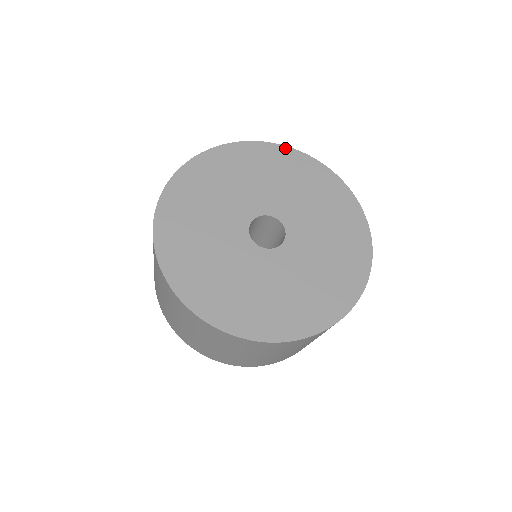
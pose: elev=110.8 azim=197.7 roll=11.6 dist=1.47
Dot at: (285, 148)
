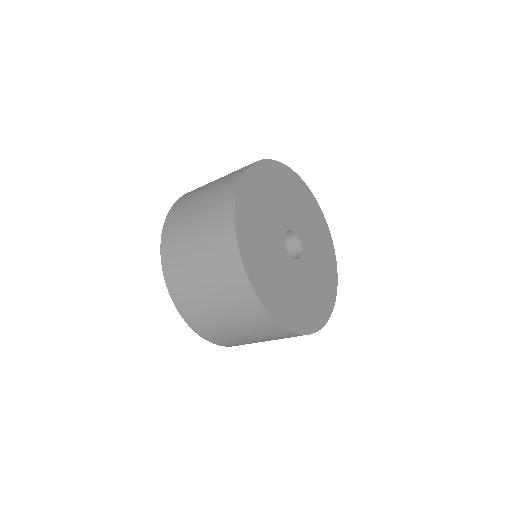
Dot at: (334, 252)
